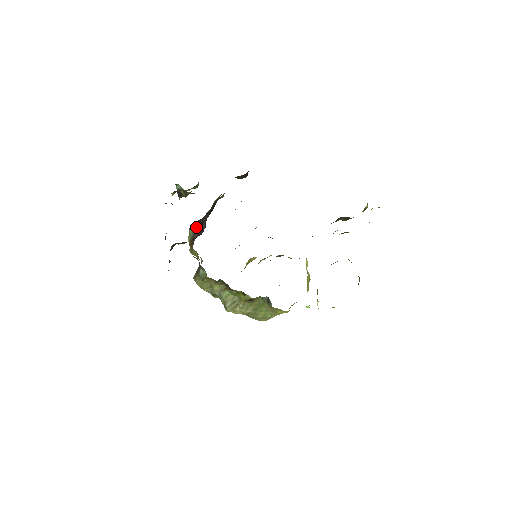
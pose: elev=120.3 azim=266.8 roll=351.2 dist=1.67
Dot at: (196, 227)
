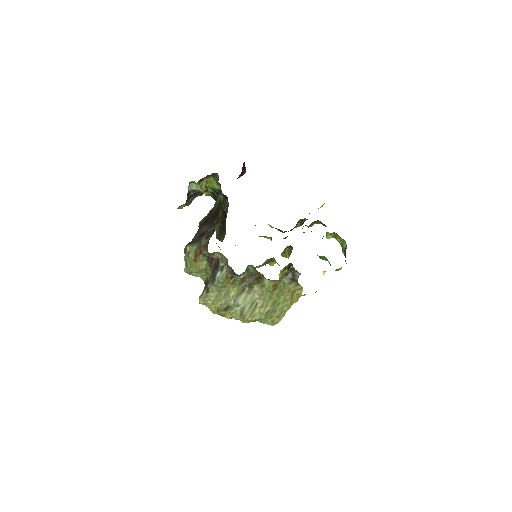
Dot at: (195, 241)
